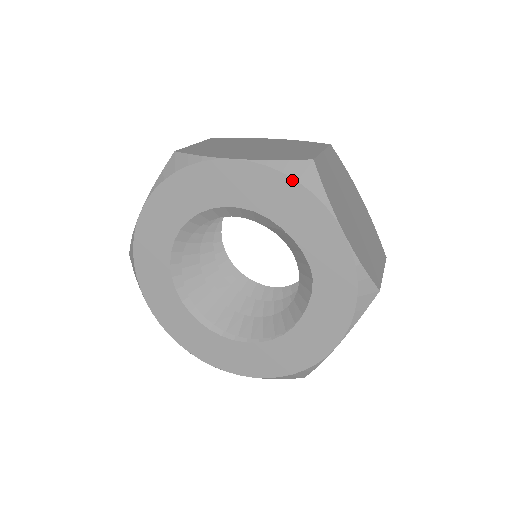
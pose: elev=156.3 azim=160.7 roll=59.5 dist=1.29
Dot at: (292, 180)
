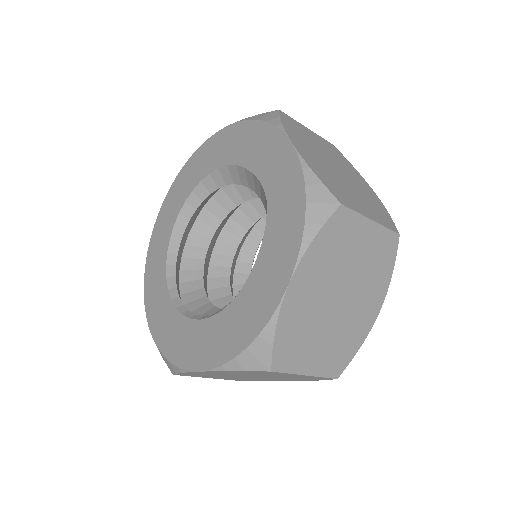
Dot at: (254, 121)
